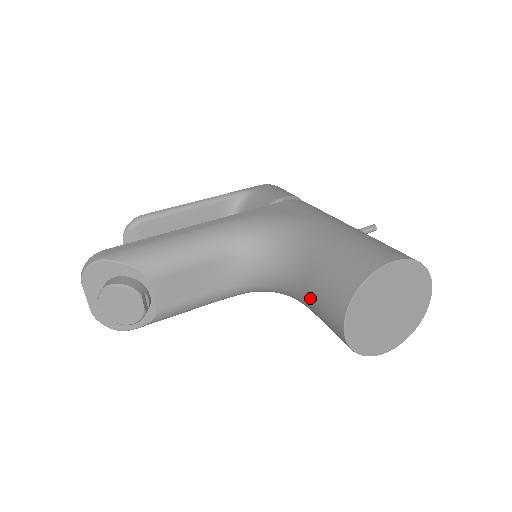
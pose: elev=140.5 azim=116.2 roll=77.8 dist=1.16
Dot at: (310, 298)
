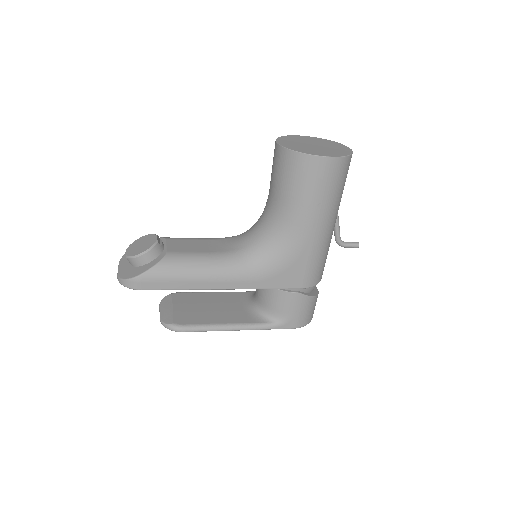
Dot at: (271, 186)
